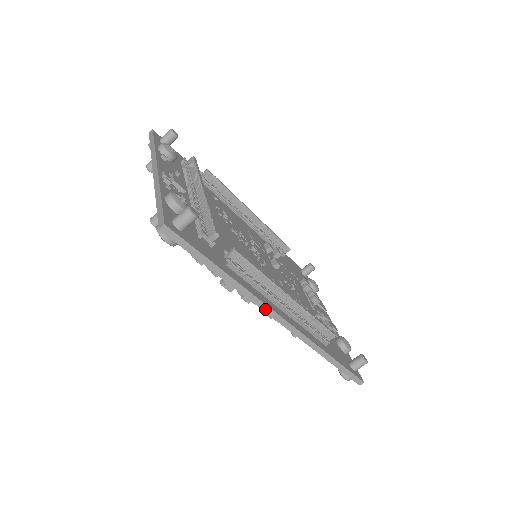
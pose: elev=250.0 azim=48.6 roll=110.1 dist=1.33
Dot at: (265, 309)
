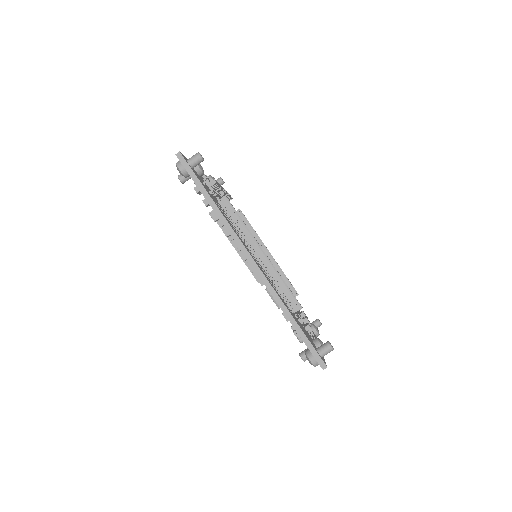
Dot at: (238, 242)
